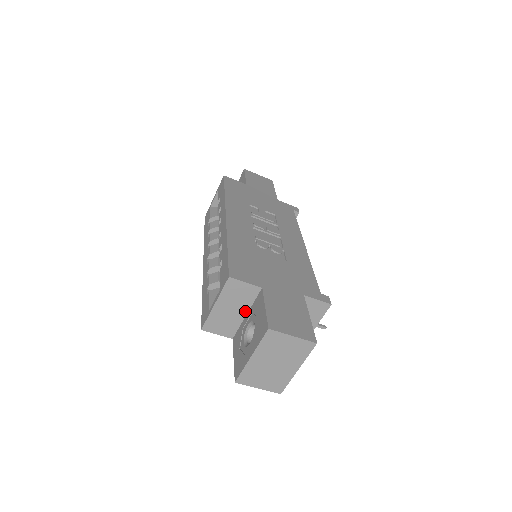
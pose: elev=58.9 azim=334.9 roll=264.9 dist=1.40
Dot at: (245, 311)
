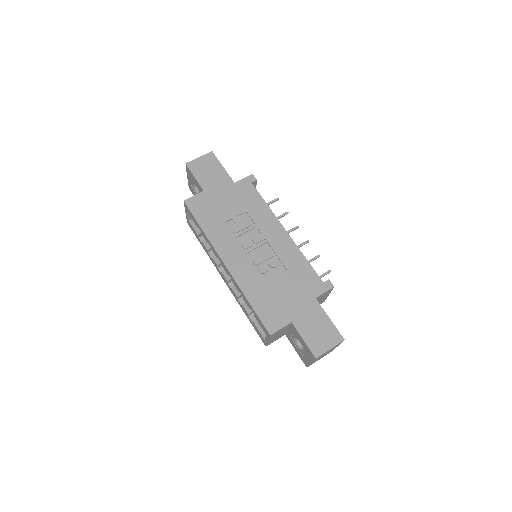
Dot at: (286, 329)
